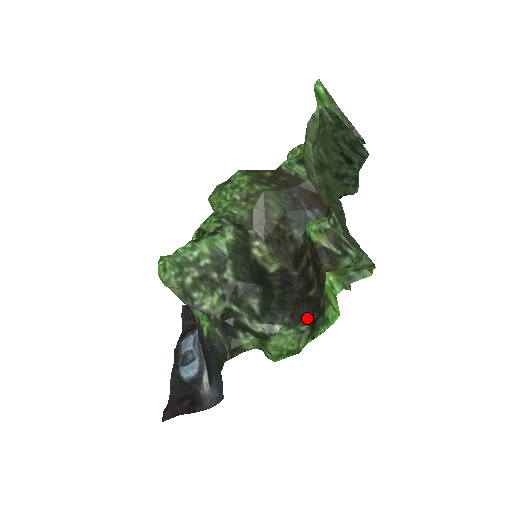
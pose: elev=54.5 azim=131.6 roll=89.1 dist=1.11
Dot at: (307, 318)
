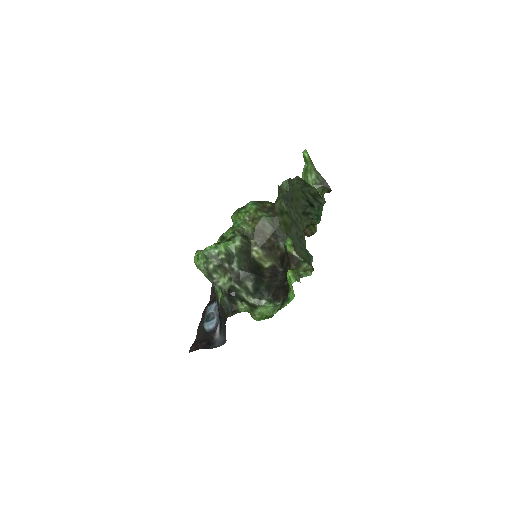
Dot at: (281, 298)
